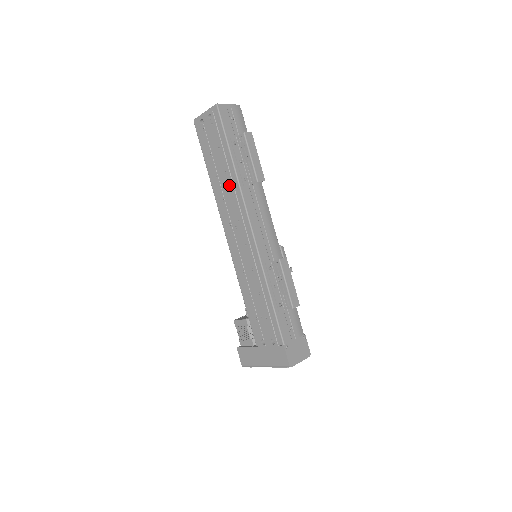
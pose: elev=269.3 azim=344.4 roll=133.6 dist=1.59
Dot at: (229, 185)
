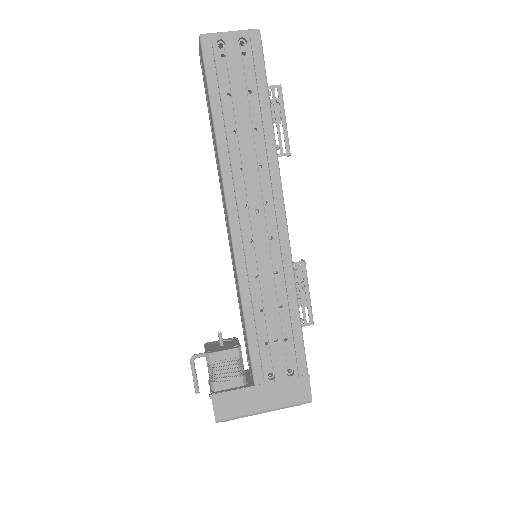
Dot at: (258, 149)
